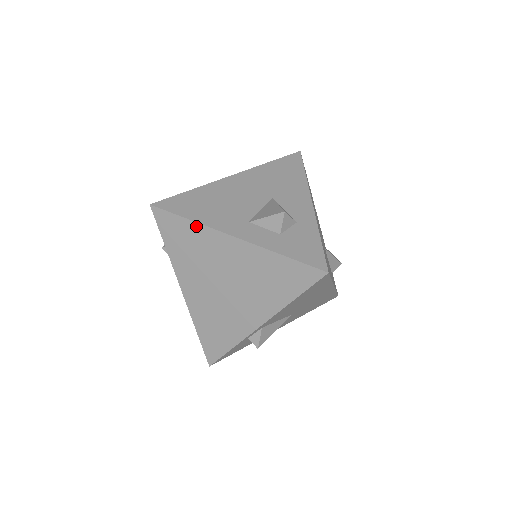
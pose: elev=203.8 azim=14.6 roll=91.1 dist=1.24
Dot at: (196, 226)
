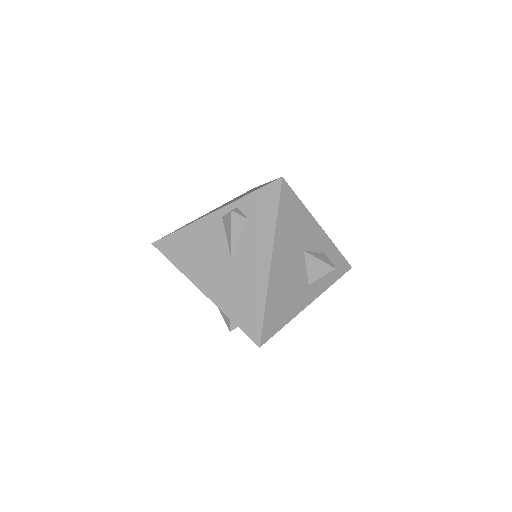
Dot at: (288, 321)
